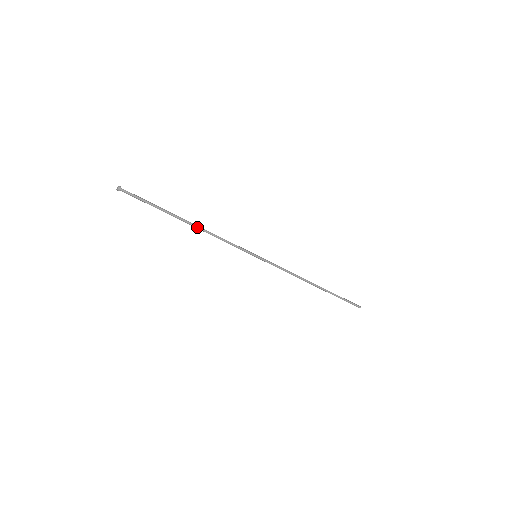
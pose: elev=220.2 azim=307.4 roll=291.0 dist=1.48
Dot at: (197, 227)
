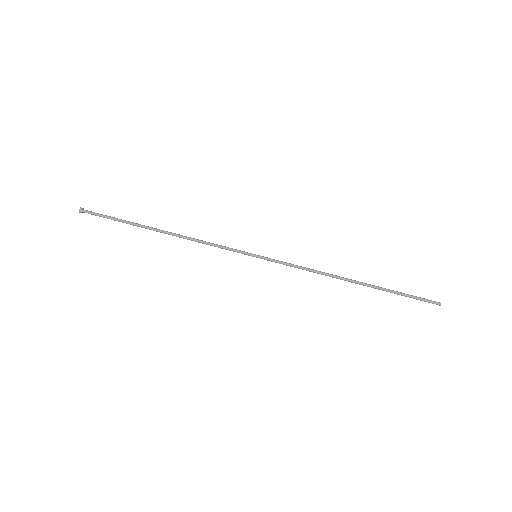
Dot at: (173, 233)
